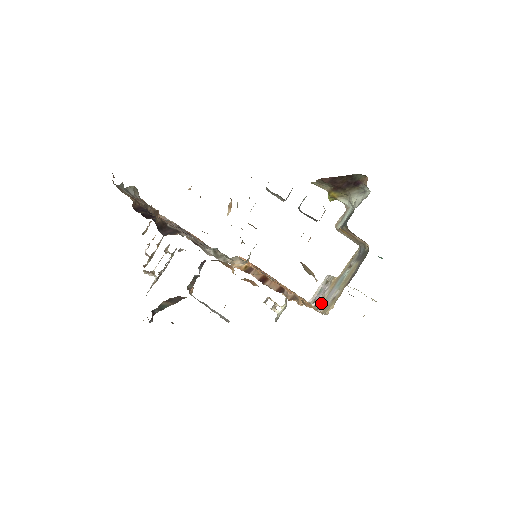
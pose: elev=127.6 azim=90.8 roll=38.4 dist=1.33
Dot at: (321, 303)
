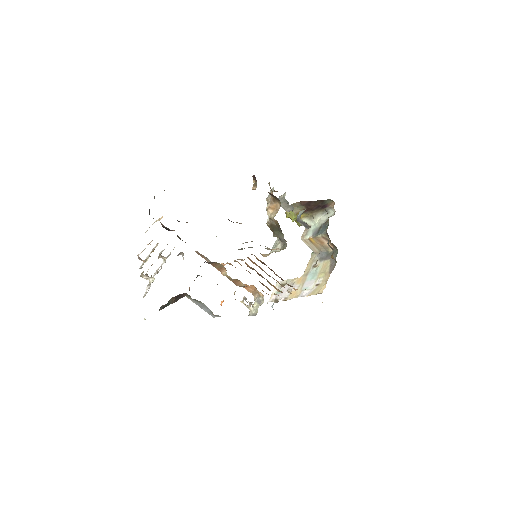
Dot at: (296, 294)
